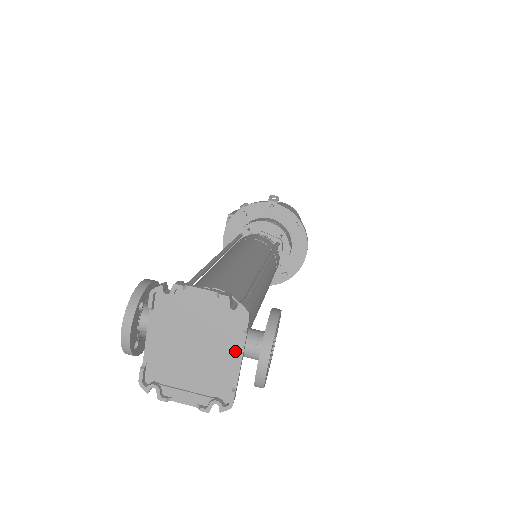
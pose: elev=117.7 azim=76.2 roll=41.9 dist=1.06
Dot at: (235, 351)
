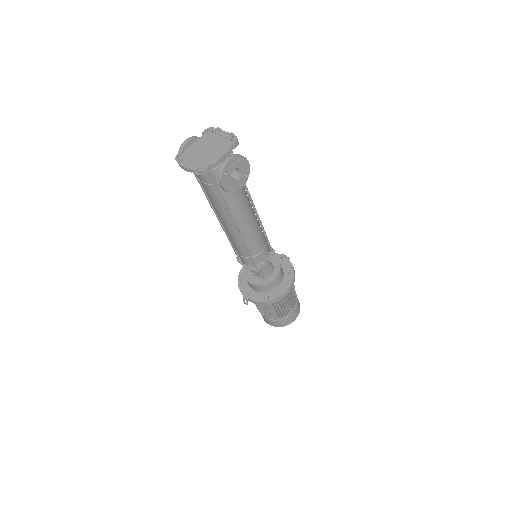
Dot at: (222, 153)
